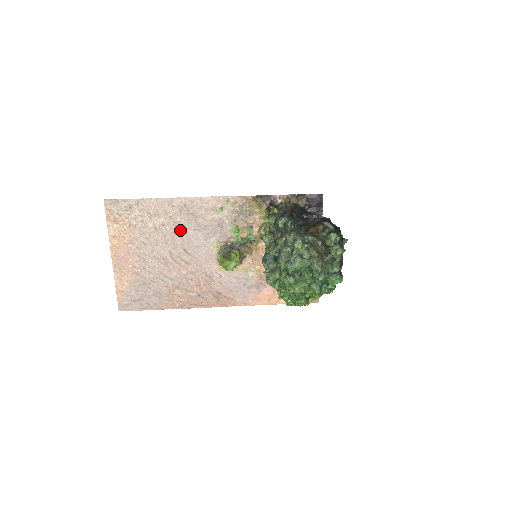
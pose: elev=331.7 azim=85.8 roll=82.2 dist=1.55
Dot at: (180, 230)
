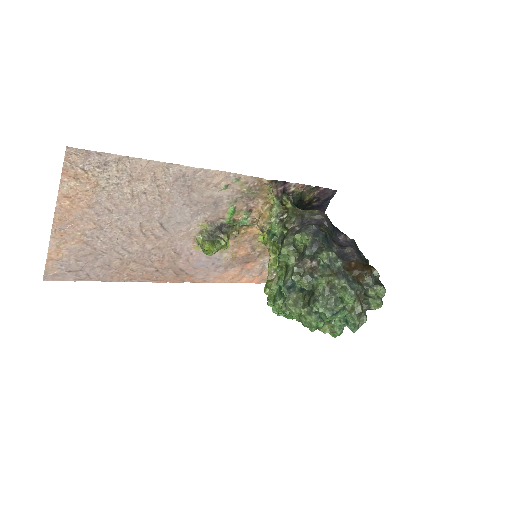
Dot at: (165, 202)
